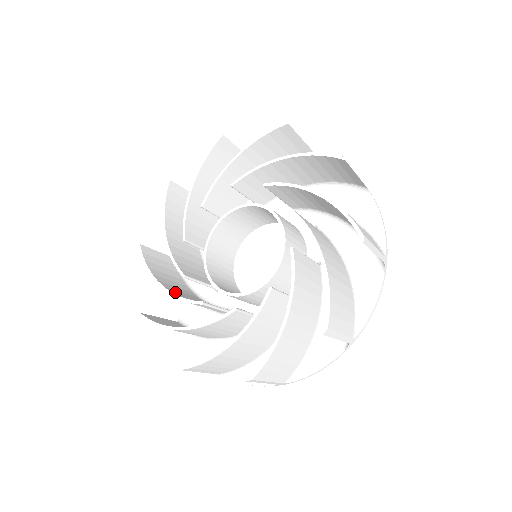
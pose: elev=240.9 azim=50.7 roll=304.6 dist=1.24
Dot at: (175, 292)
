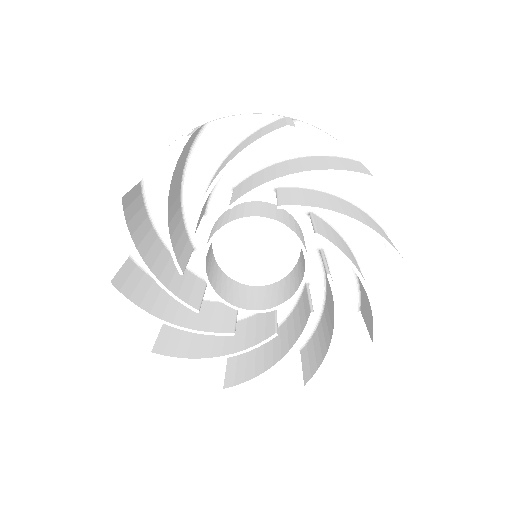
Dot at: (160, 273)
